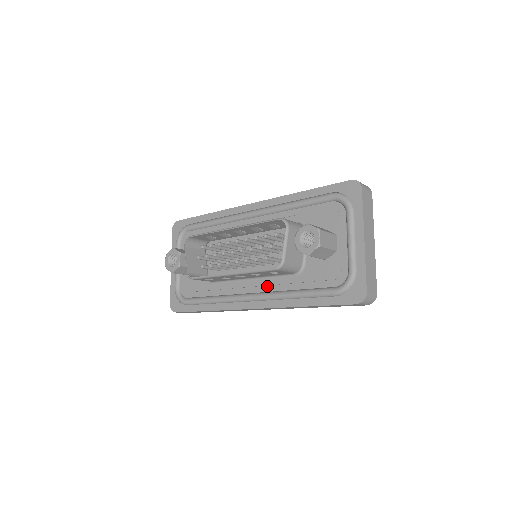
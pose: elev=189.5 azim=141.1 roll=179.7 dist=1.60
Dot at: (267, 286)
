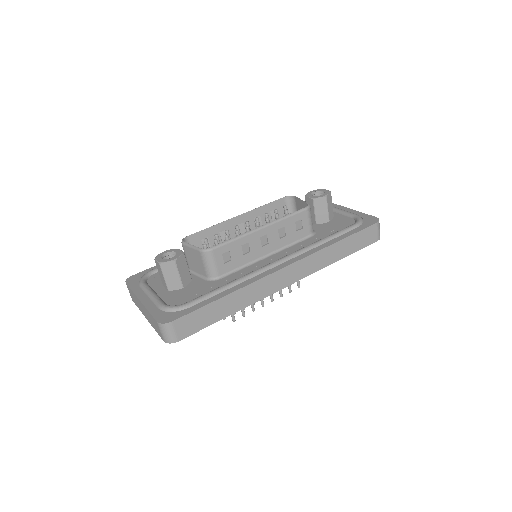
Dot at: (290, 251)
